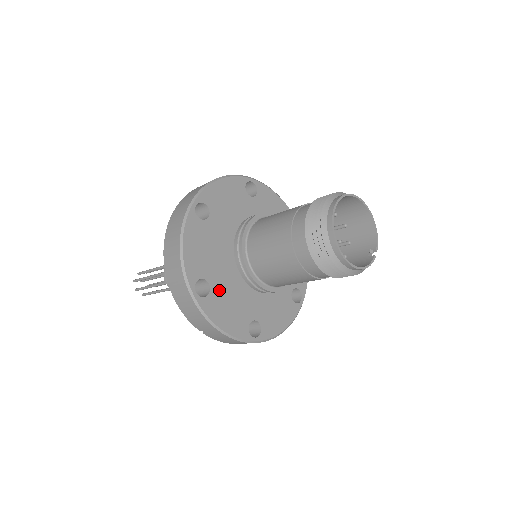
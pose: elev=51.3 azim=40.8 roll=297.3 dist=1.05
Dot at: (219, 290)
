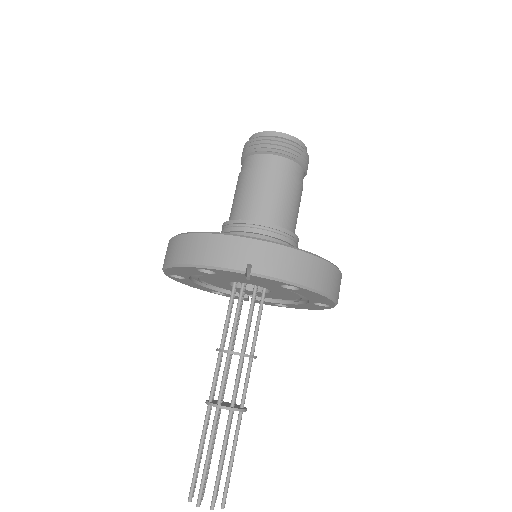
Dot at: occluded
